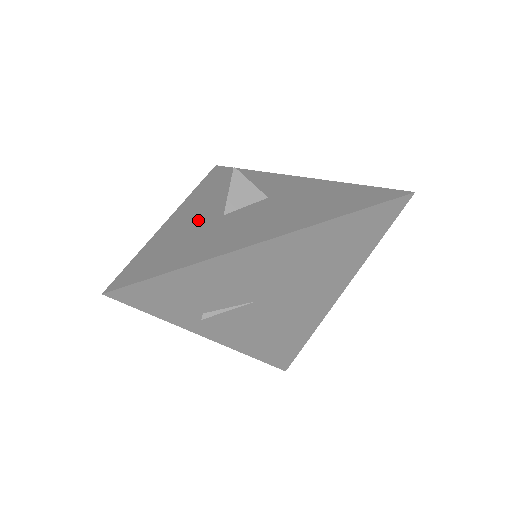
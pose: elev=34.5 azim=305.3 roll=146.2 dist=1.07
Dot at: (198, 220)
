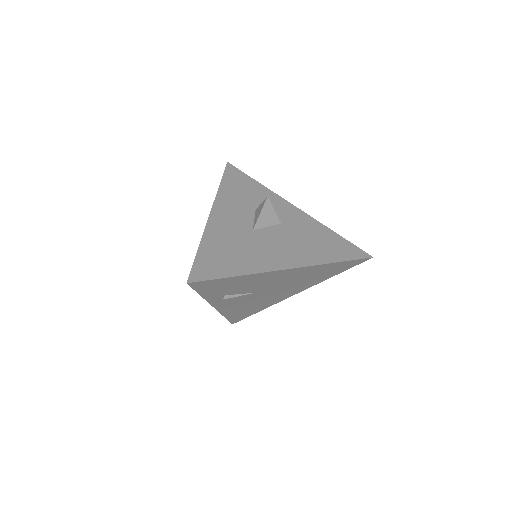
Dot at: (235, 228)
